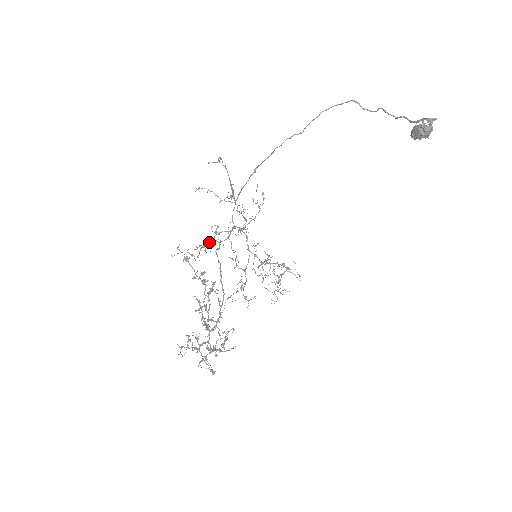
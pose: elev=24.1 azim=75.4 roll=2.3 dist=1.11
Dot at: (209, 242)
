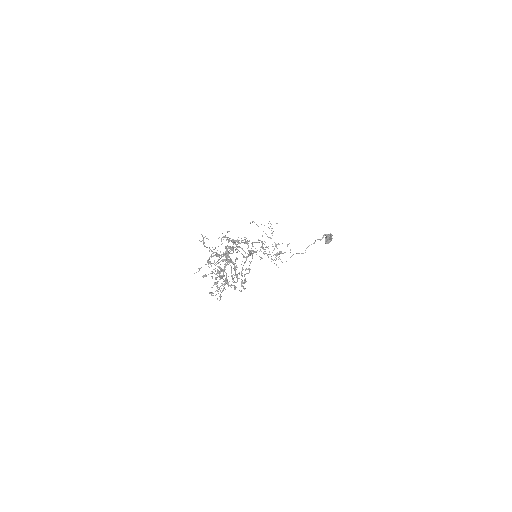
Dot at: (221, 244)
